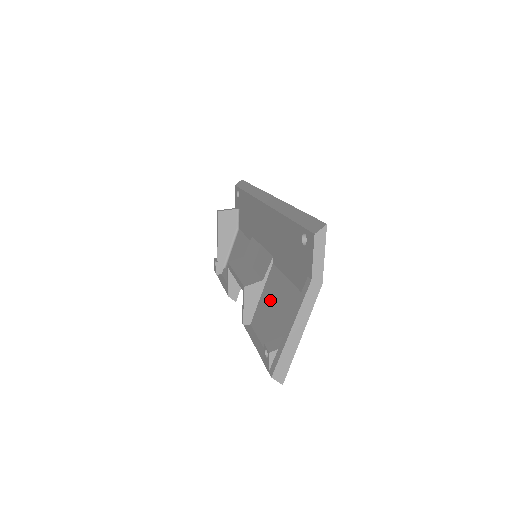
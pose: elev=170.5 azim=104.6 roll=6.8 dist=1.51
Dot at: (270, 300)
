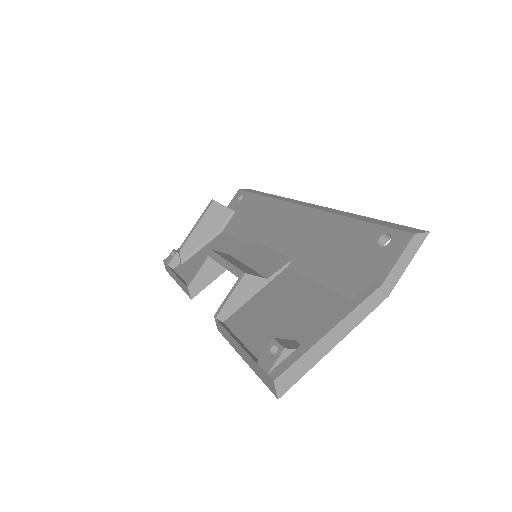
Dot at: (275, 301)
